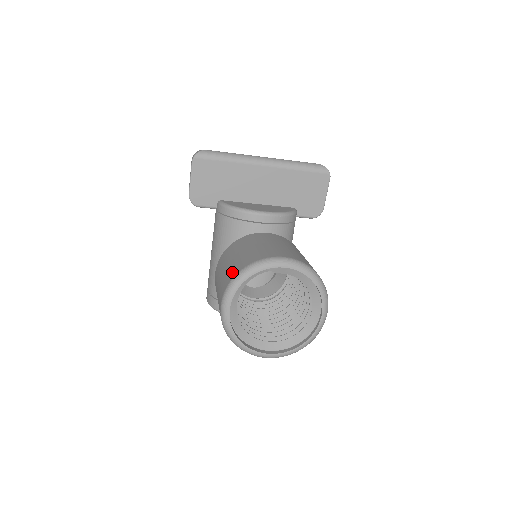
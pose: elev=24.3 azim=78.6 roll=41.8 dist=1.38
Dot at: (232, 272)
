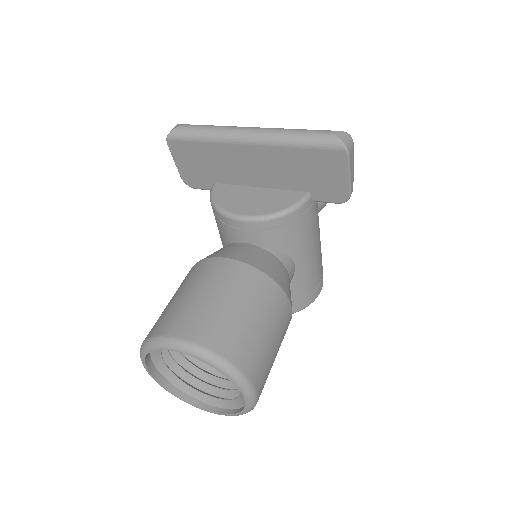
Dot at: occluded
